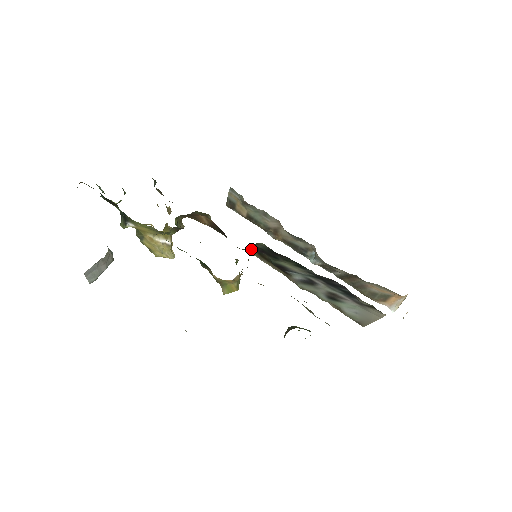
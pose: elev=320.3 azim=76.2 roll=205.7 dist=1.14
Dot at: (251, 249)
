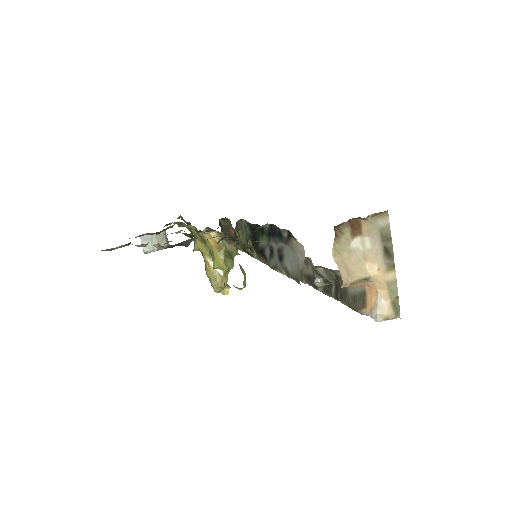
Dot at: occluded
